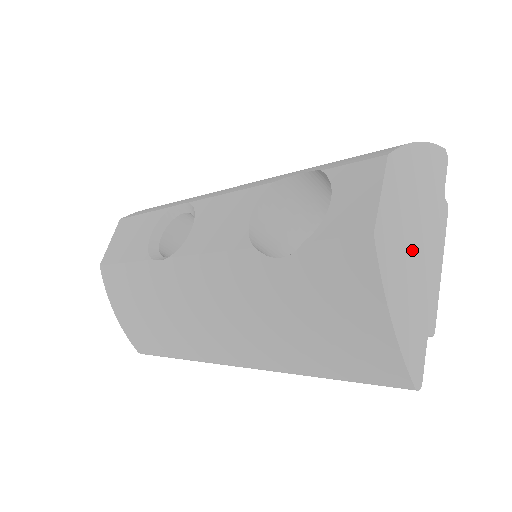
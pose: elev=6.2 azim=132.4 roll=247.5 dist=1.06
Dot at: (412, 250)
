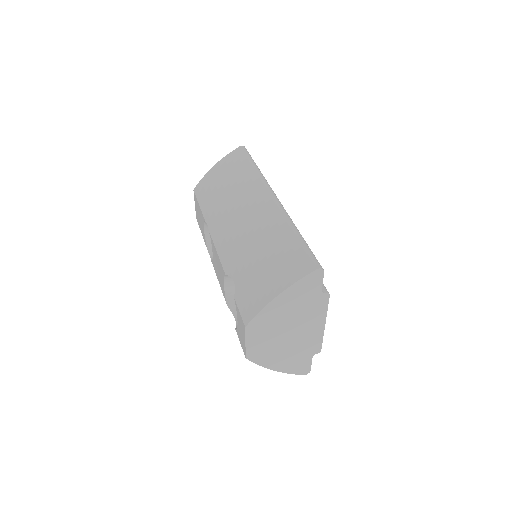
Dot at: (285, 340)
